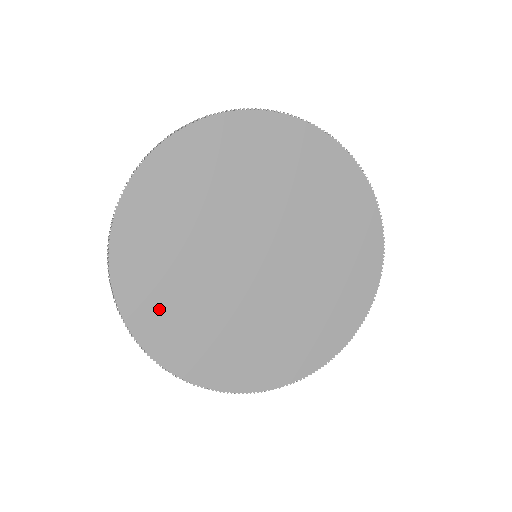
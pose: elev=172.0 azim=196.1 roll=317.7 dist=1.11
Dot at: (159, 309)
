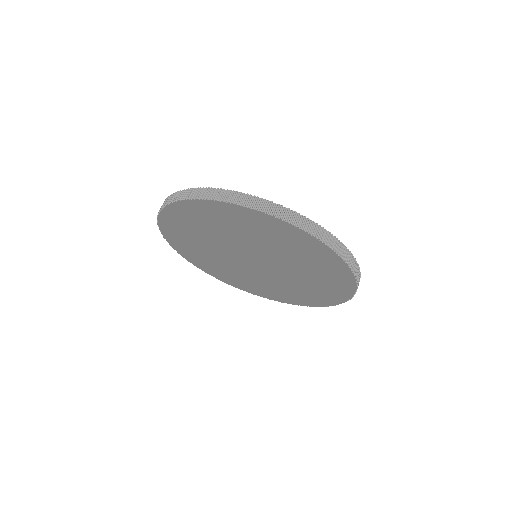
Dot at: (204, 263)
